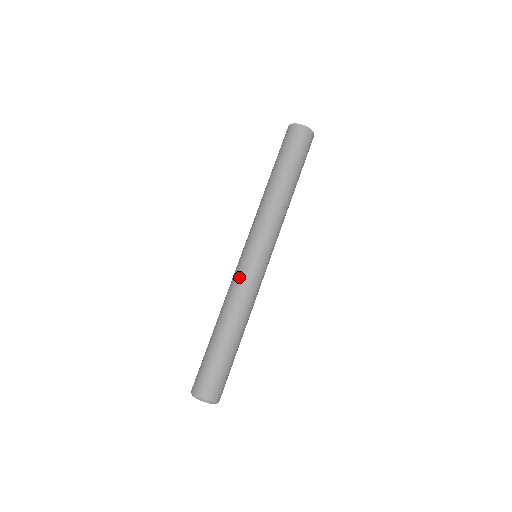
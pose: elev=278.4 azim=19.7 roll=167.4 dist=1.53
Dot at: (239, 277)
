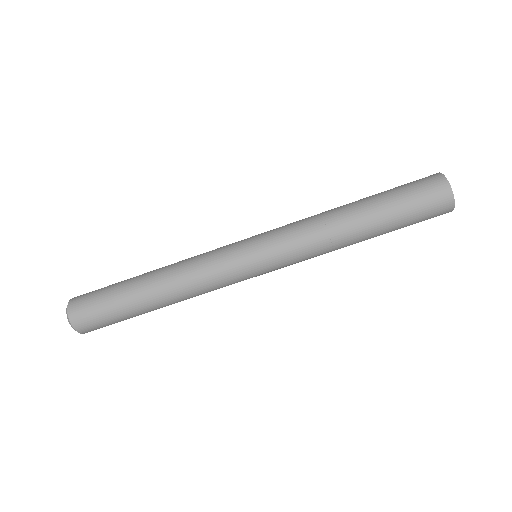
Dot at: (217, 266)
